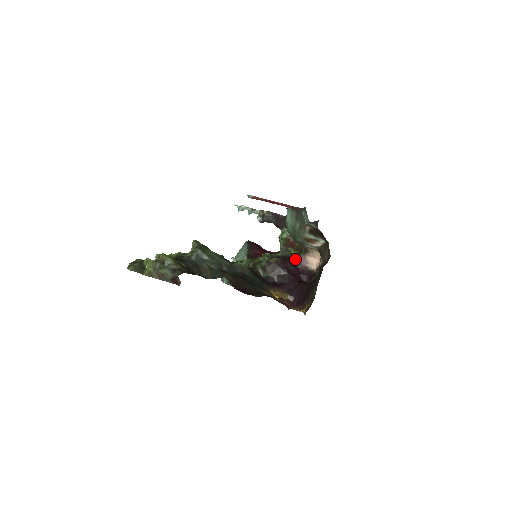
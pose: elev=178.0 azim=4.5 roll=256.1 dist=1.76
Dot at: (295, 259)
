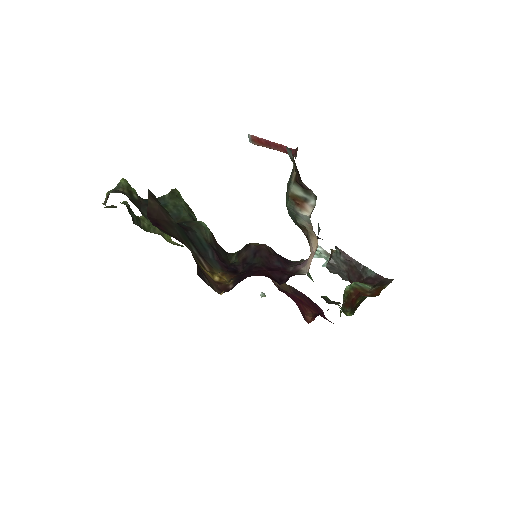
Dot at: (297, 263)
